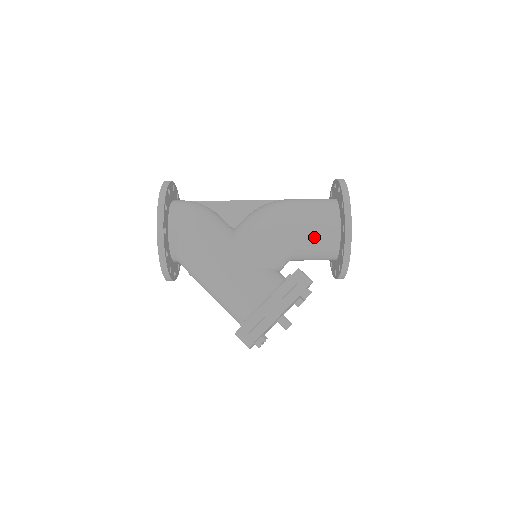
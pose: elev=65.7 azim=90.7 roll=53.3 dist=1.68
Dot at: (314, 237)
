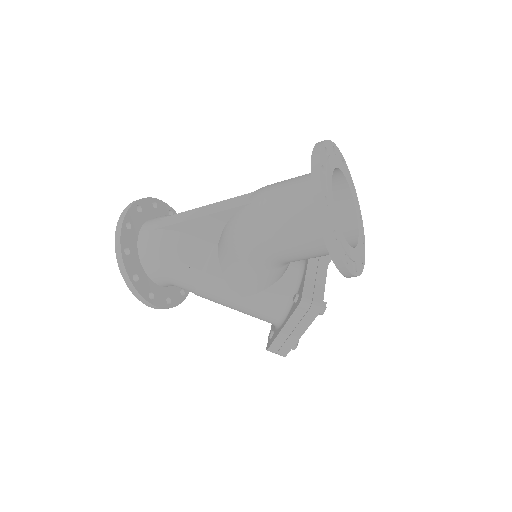
Dot at: (308, 256)
